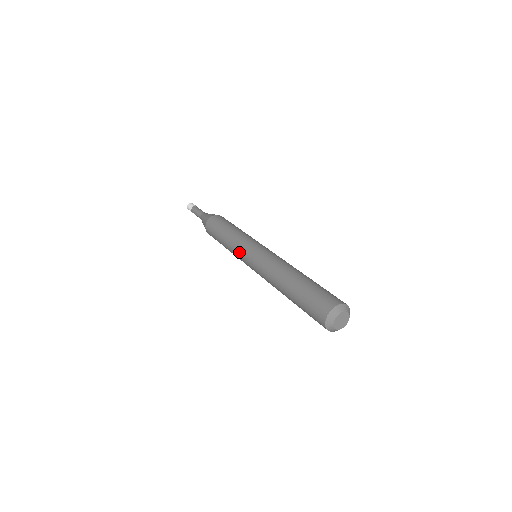
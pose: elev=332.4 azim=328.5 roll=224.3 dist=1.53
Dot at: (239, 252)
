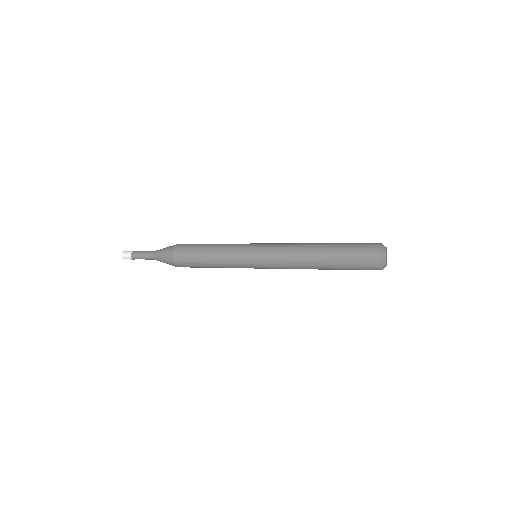
Dot at: (243, 244)
